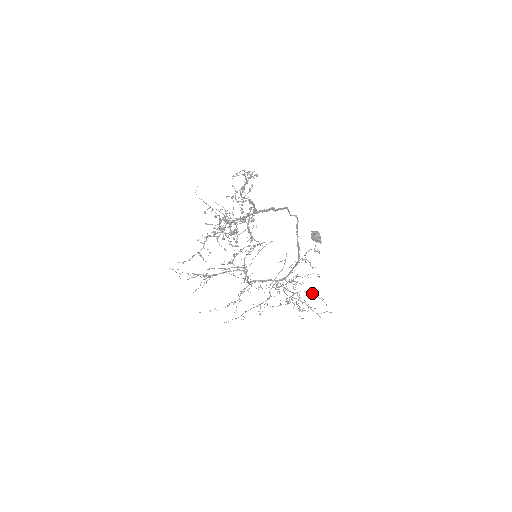
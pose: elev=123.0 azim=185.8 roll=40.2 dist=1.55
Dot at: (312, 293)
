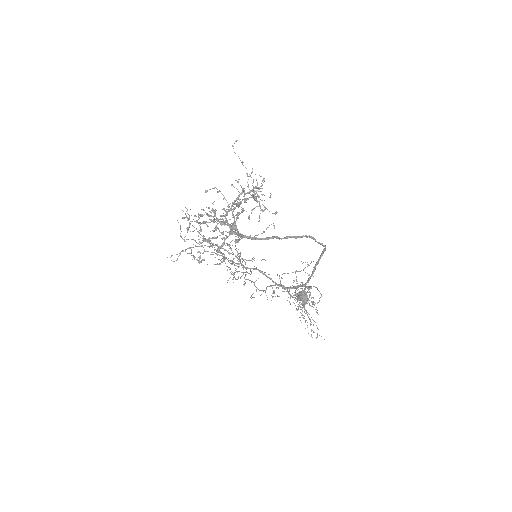
Dot at: occluded
